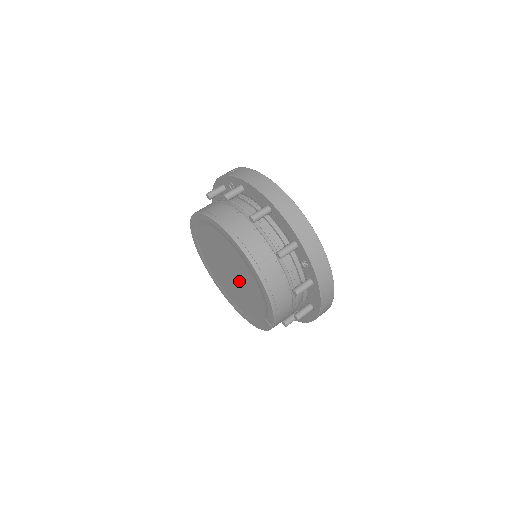
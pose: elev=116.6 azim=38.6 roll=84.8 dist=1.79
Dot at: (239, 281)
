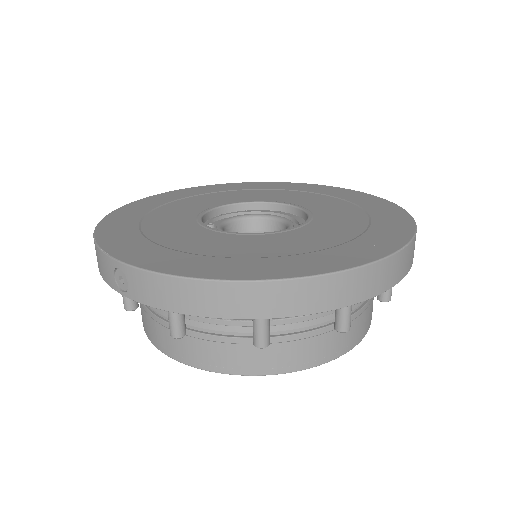
Dot at: occluded
